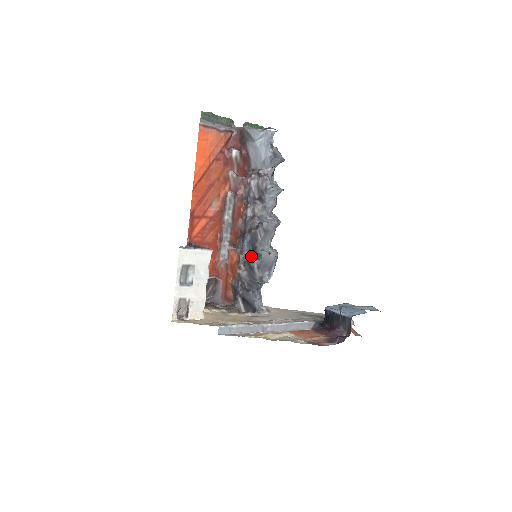
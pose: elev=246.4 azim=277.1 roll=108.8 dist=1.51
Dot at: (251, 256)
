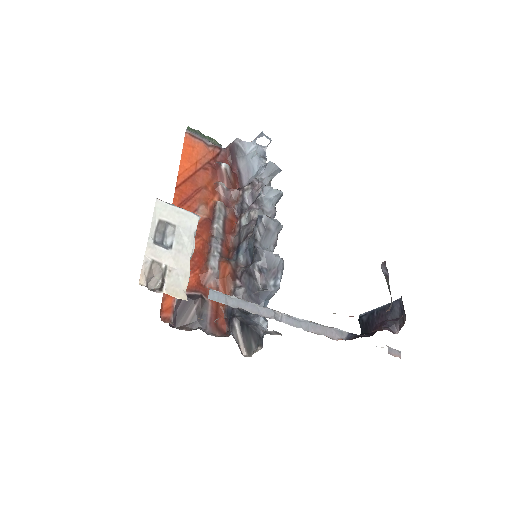
Dot at: occluded
